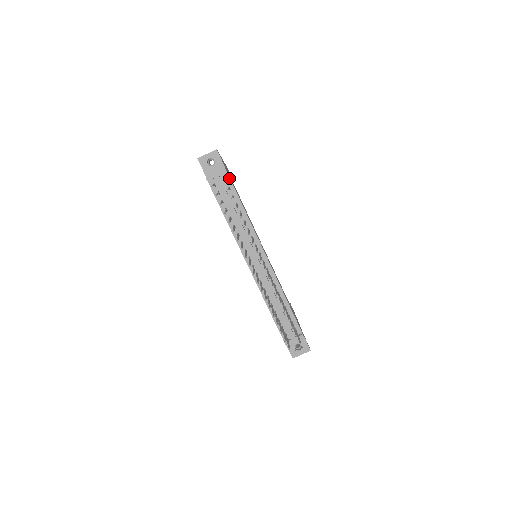
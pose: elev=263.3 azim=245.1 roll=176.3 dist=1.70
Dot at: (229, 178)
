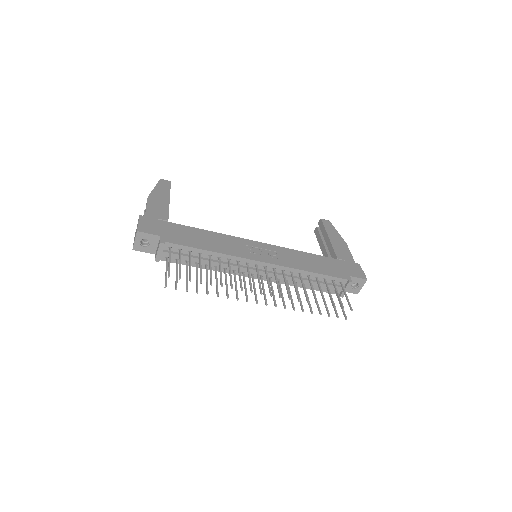
Dot at: (171, 244)
